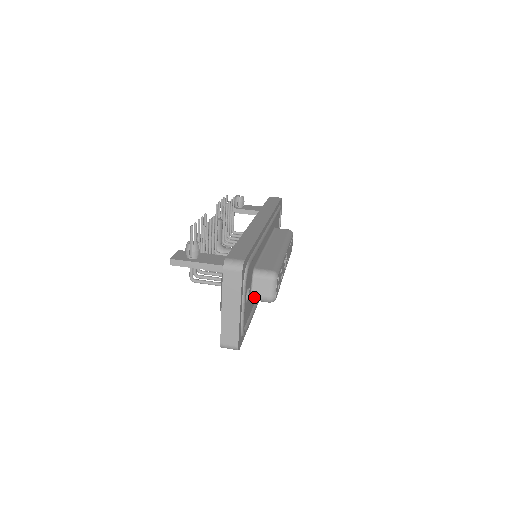
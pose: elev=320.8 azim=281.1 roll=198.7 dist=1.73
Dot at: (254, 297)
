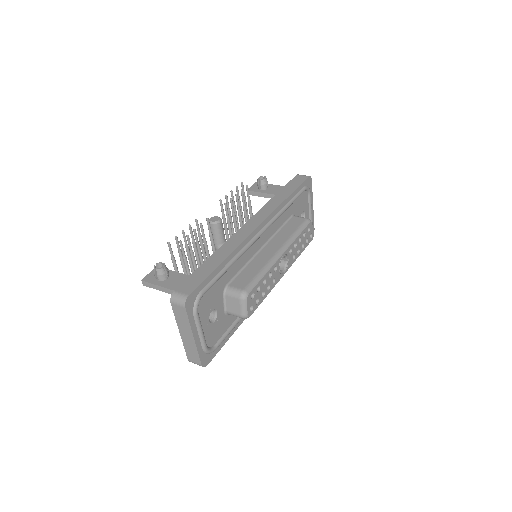
Dot at: (228, 313)
